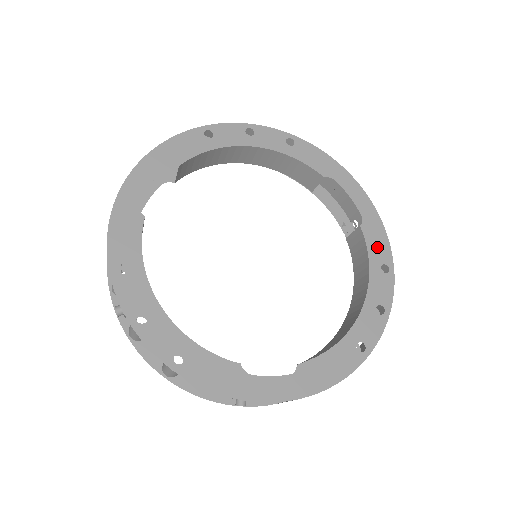
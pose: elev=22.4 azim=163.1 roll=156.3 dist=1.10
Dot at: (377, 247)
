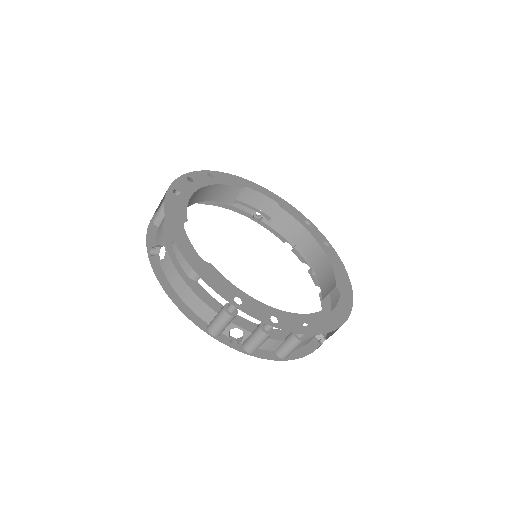
Dot at: (295, 214)
